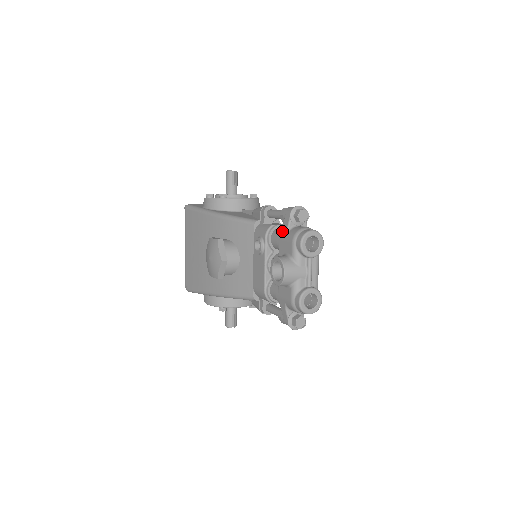
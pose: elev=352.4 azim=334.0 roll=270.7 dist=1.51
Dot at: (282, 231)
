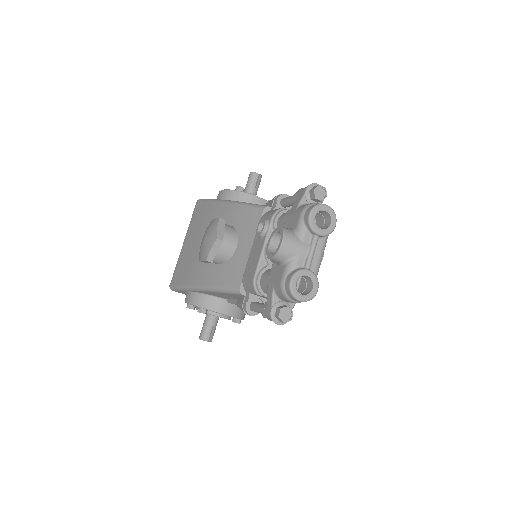
Dot at: (292, 207)
